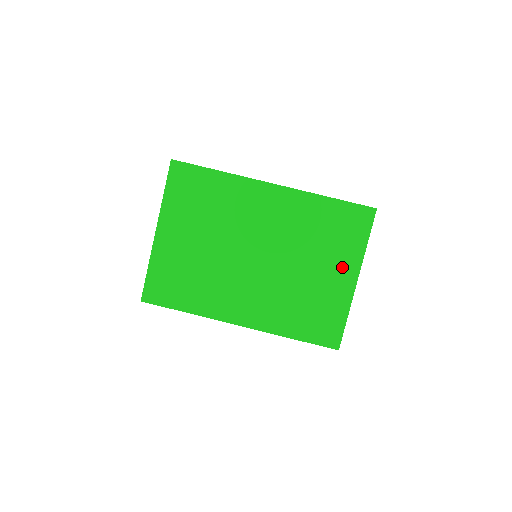
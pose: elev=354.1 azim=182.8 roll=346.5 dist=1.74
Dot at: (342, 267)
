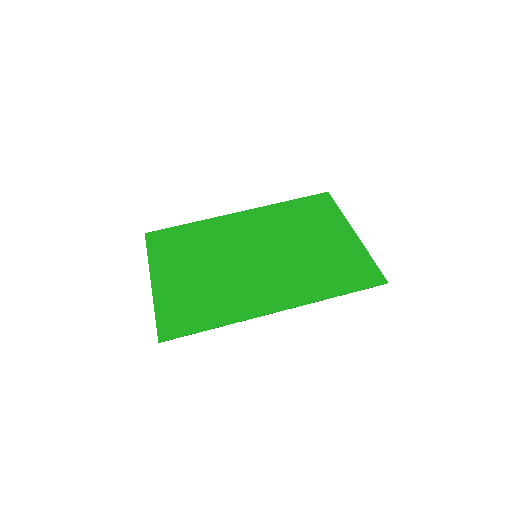
Dot at: (334, 230)
